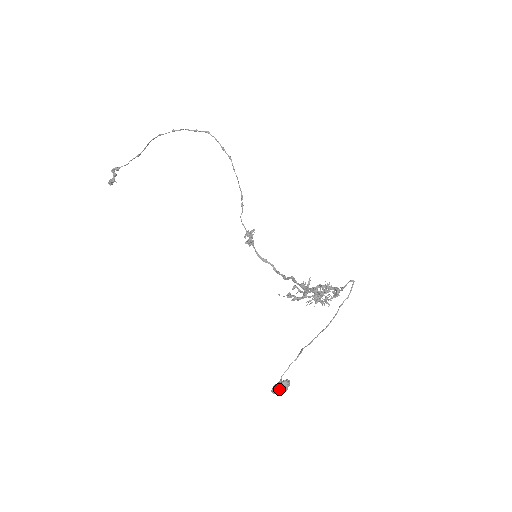
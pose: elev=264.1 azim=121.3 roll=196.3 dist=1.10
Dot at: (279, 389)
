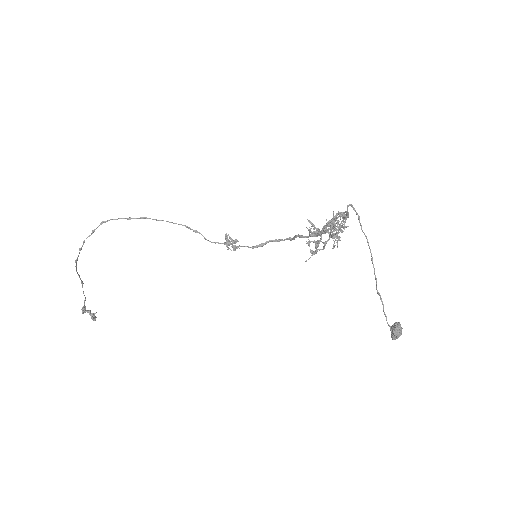
Dot at: (398, 336)
